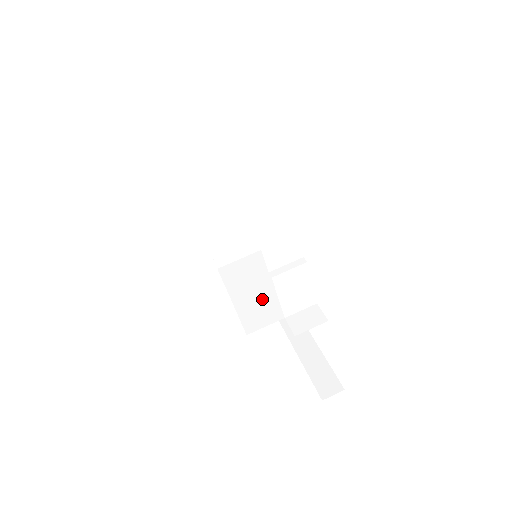
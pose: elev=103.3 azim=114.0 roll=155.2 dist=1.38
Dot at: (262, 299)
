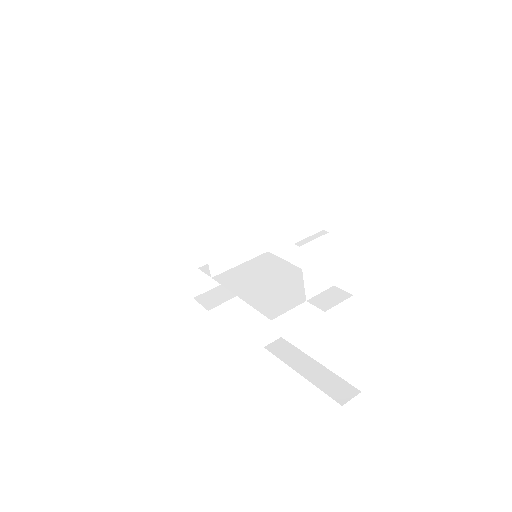
Dot at: (274, 291)
